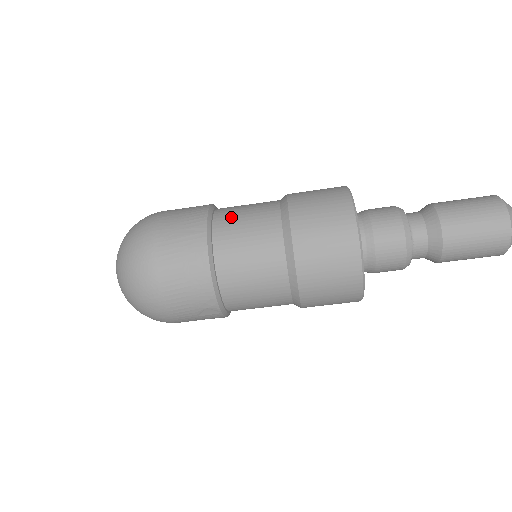
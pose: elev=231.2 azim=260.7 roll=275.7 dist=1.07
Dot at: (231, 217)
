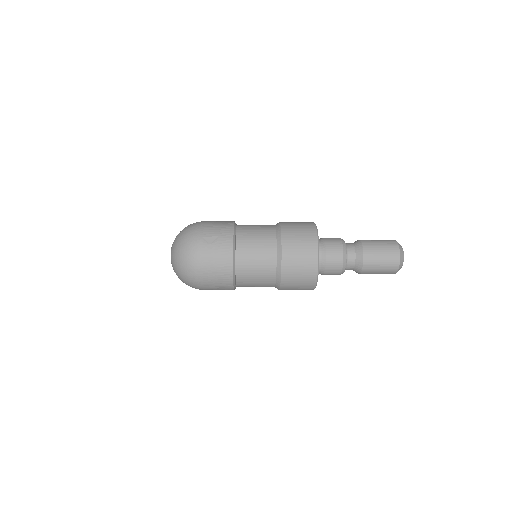
Dot at: (247, 276)
